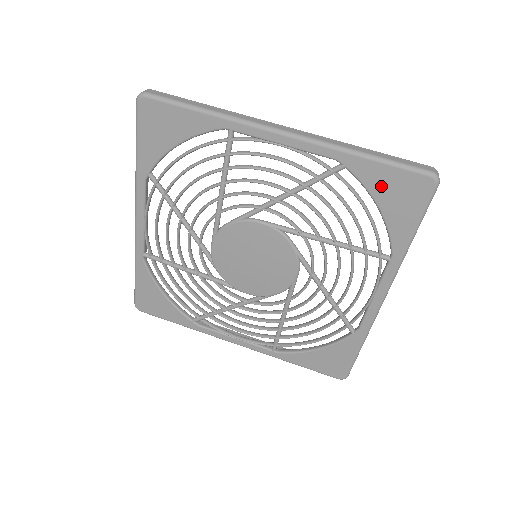
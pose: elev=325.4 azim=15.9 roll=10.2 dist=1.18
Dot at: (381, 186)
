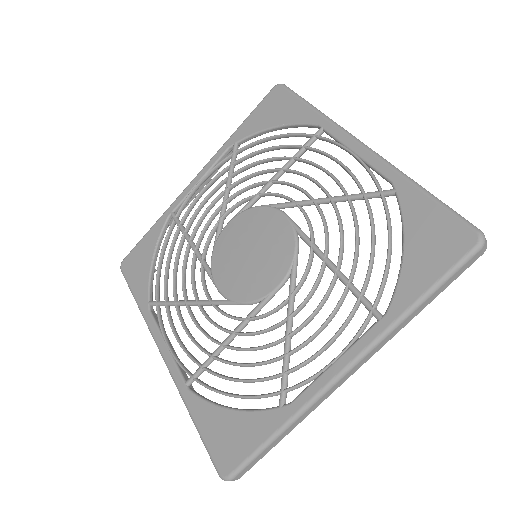
Dot at: (419, 224)
